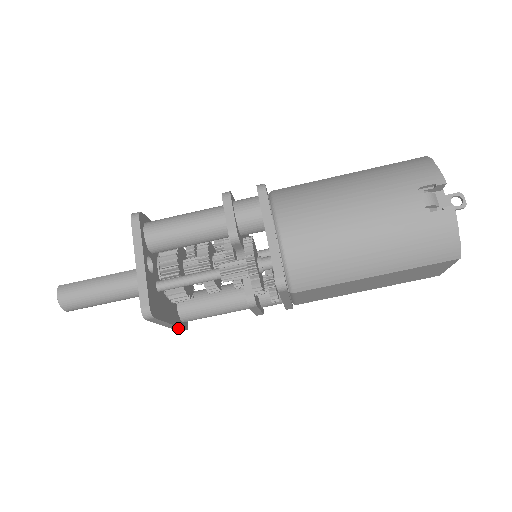
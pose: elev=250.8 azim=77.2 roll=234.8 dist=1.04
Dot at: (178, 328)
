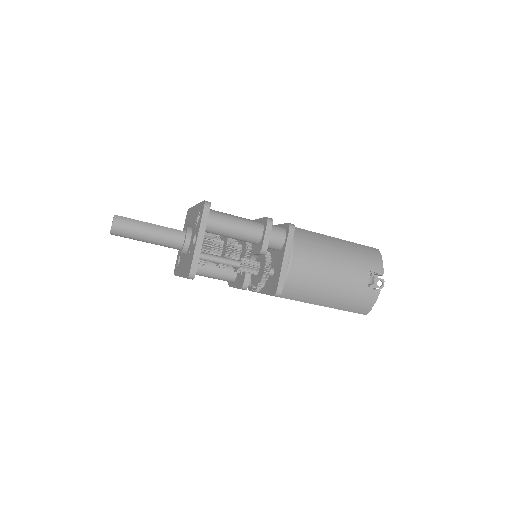
Dot at: occluded
